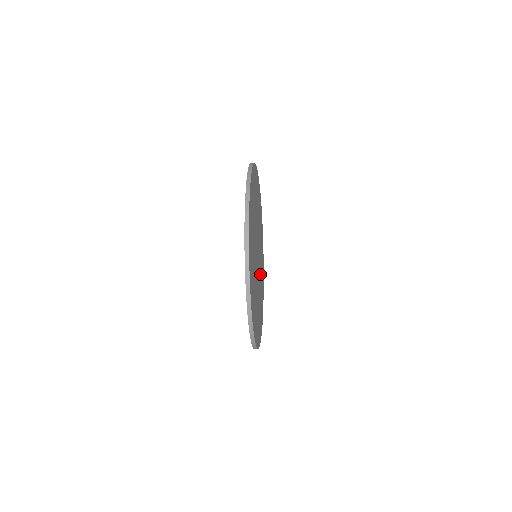
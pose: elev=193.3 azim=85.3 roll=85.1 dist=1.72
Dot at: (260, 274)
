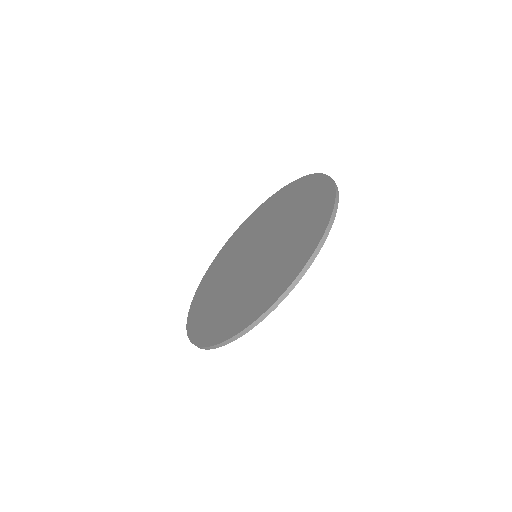
Dot at: occluded
